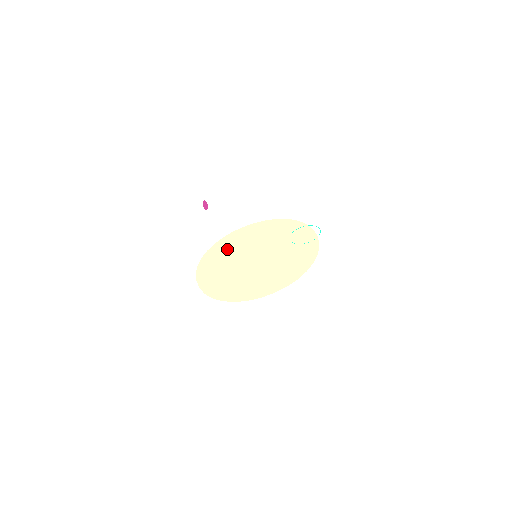
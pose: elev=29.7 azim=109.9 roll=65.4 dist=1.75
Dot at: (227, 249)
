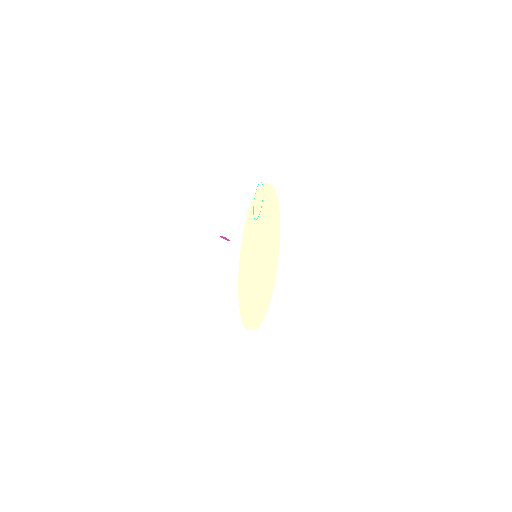
Dot at: (243, 269)
